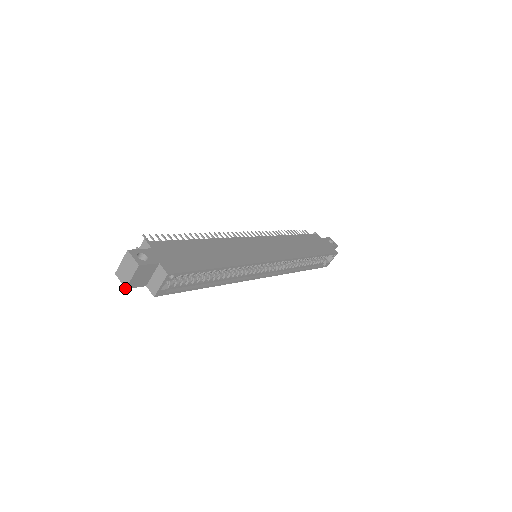
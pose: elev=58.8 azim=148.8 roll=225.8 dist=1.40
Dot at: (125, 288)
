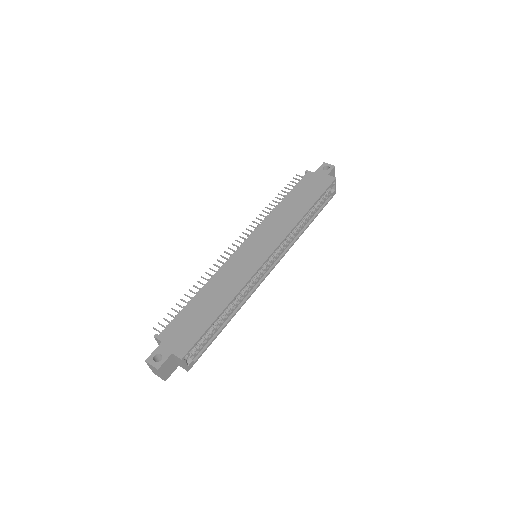
Dot at: occluded
